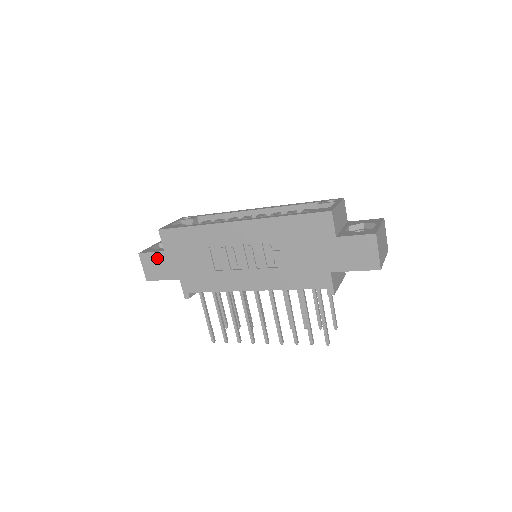
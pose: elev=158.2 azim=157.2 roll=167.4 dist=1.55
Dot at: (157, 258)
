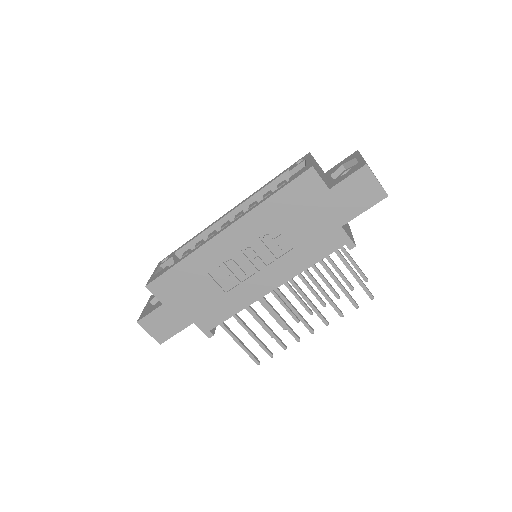
Dot at: (159, 315)
